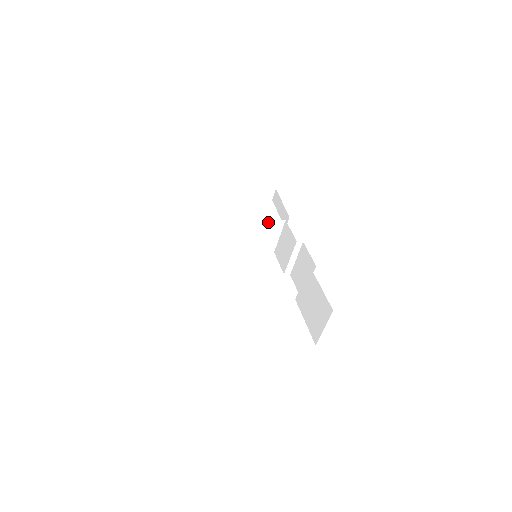
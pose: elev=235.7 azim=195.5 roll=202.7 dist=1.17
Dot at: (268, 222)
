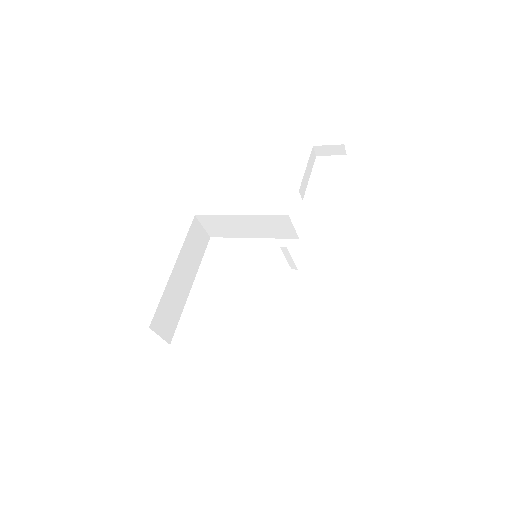
Dot at: (273, 218)
